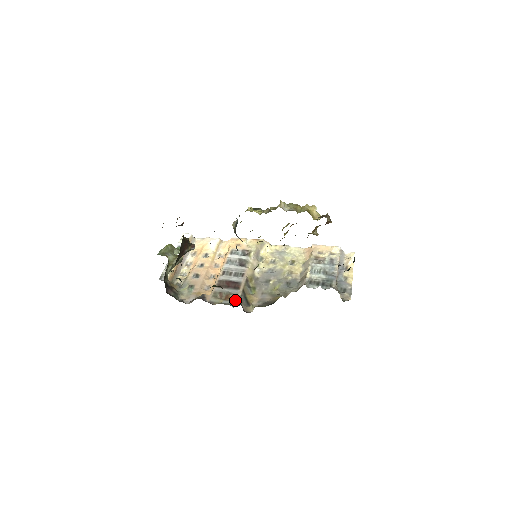
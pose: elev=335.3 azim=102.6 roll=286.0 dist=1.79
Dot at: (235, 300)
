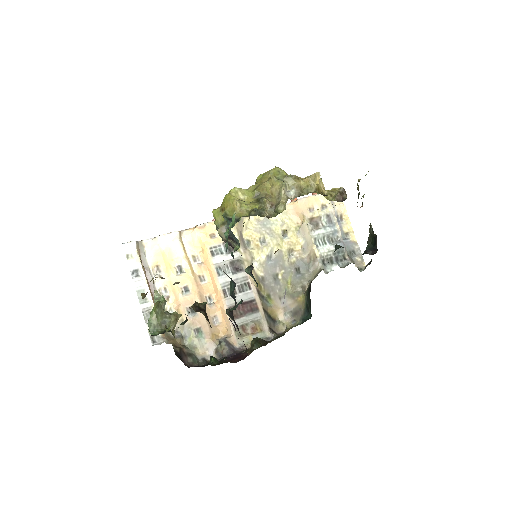
Dot at: (264, 329)
